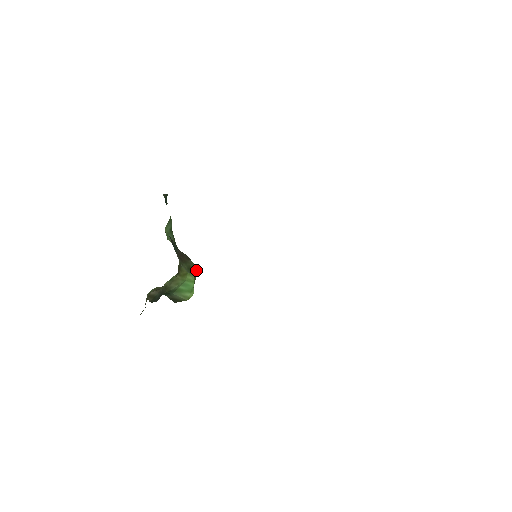
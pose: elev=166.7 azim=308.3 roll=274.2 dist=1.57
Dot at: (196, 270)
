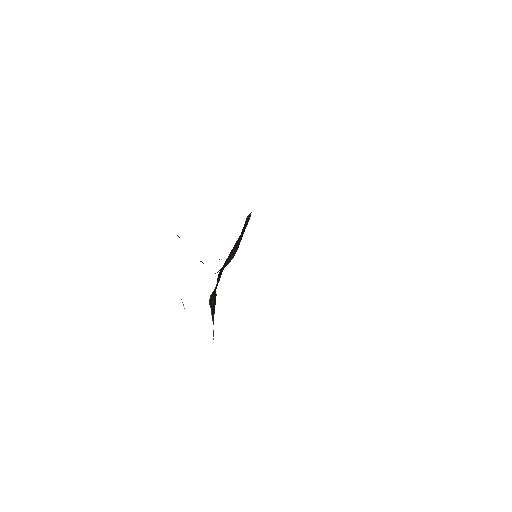
Dot at: occluded
